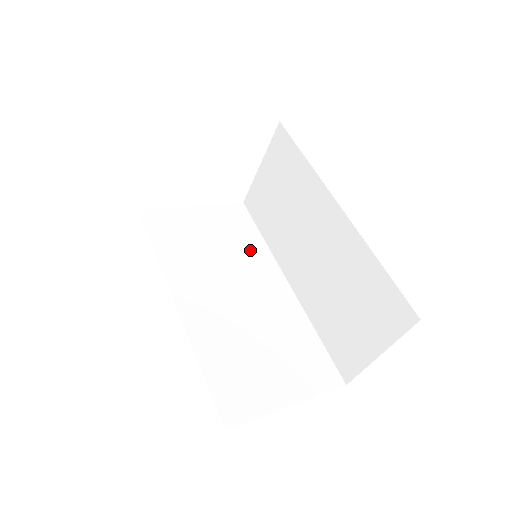
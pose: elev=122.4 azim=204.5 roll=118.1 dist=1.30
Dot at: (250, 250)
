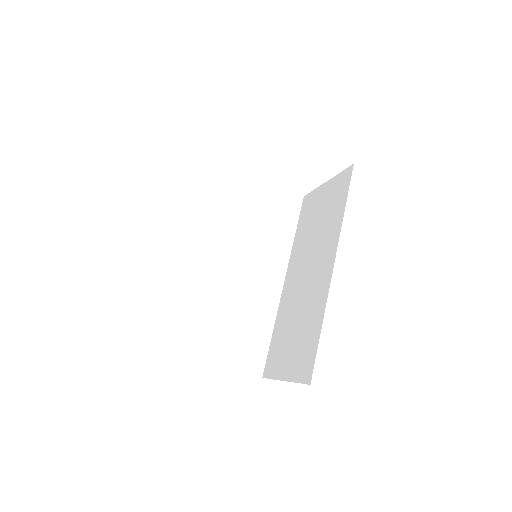
Dot at: (276, 239)
